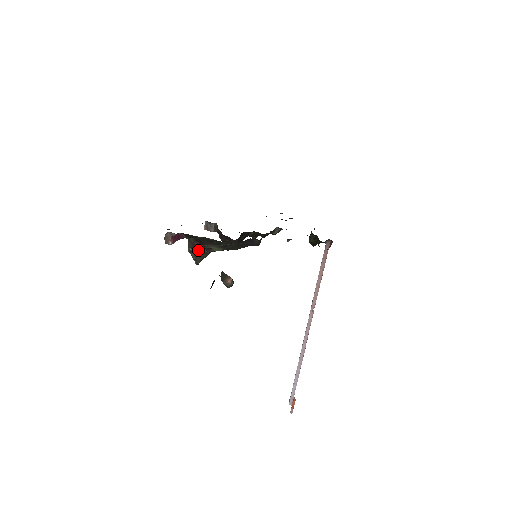
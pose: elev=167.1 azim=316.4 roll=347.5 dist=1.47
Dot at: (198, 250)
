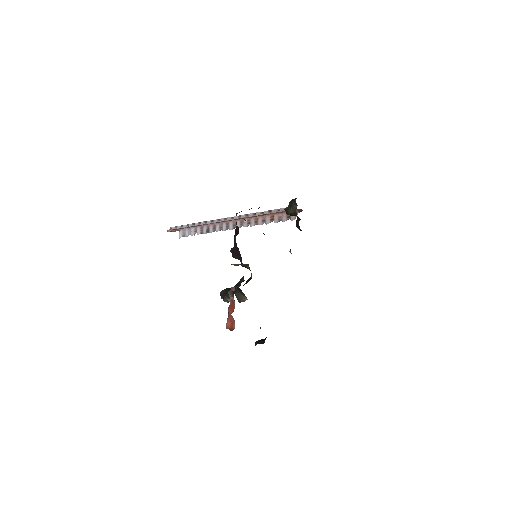
Dot at: occluded
